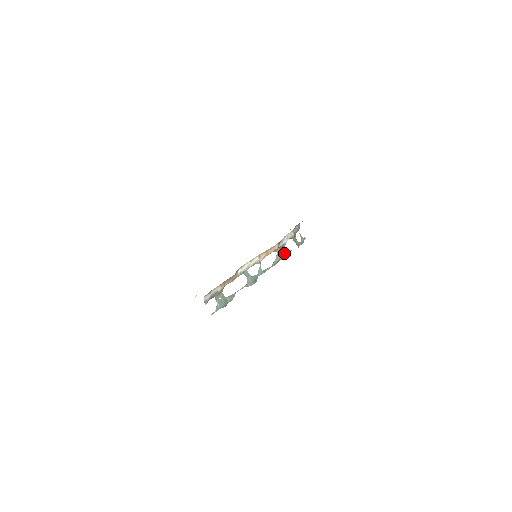
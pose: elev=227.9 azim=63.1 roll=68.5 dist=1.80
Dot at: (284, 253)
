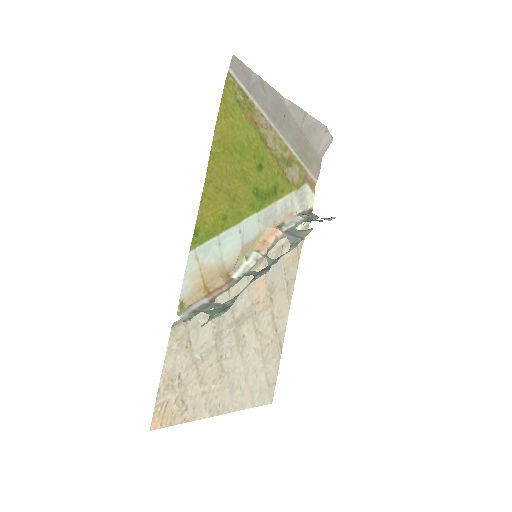
Dot at: (301, 234)
